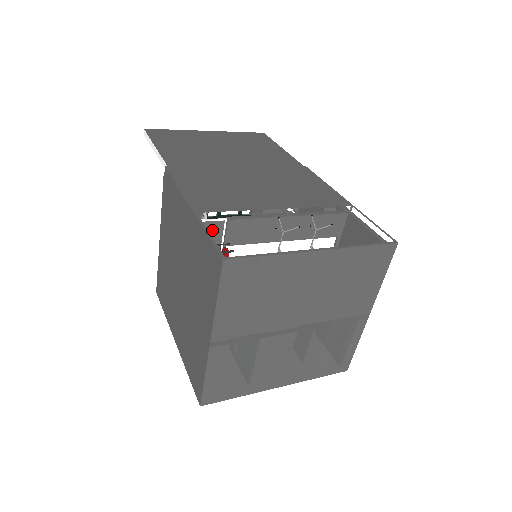
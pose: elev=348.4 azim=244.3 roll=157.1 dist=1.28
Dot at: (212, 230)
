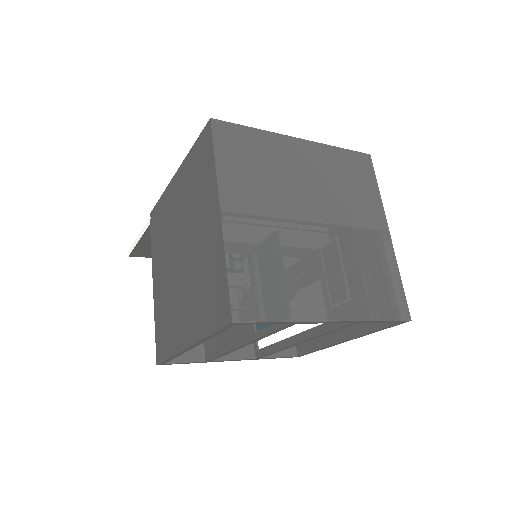
Dot at: occluded
